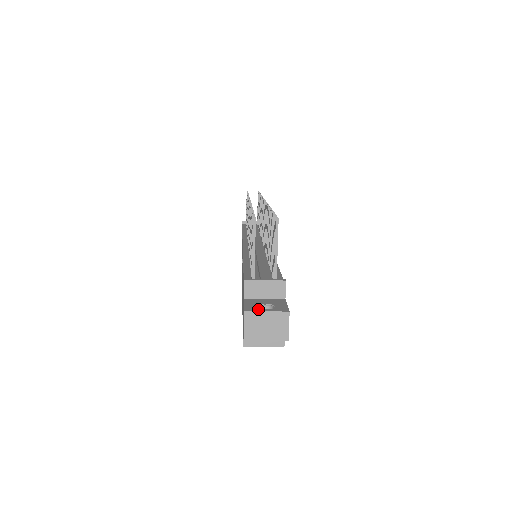
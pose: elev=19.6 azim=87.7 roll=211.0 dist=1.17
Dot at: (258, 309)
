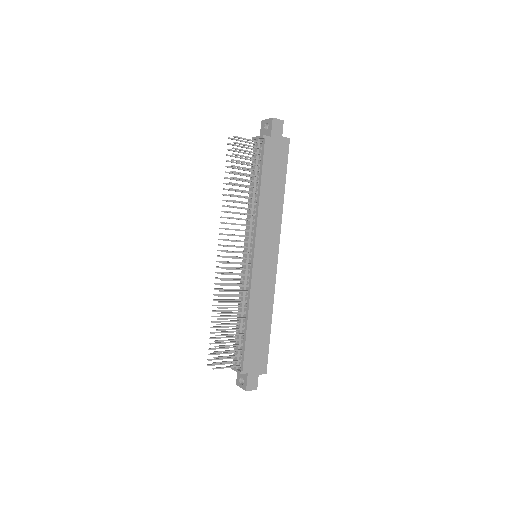
Dot at: (239, 384)
